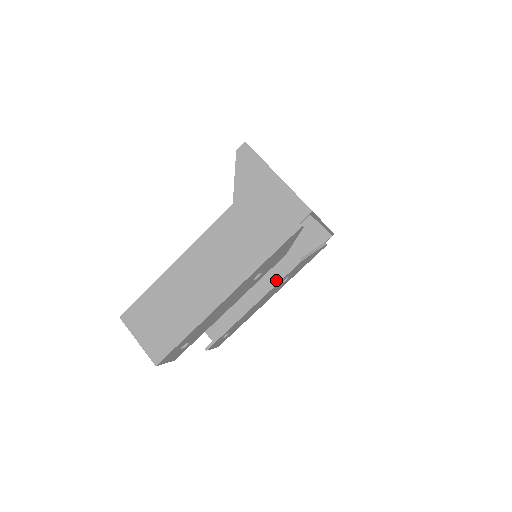
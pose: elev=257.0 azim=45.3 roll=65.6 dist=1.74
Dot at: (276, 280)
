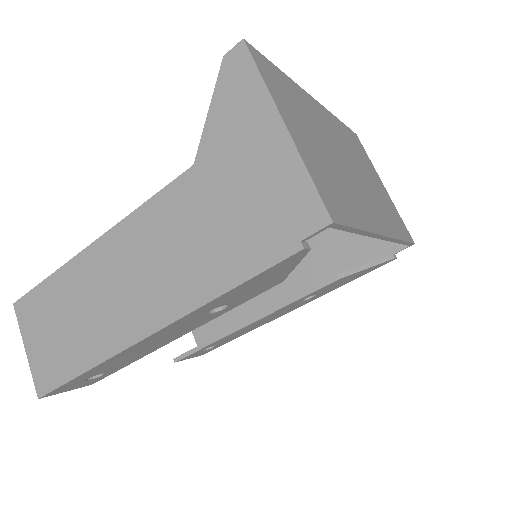
Dot at: (301, 289)
